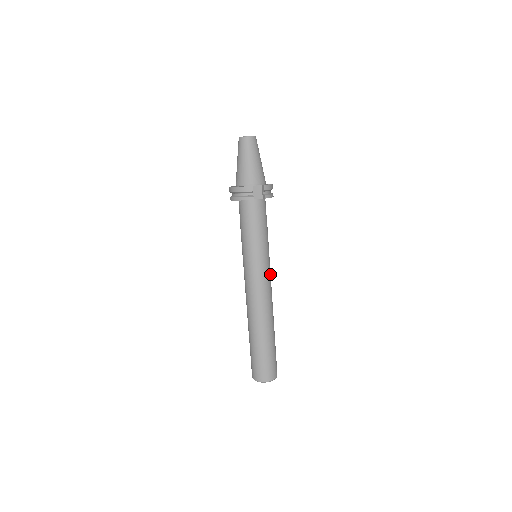
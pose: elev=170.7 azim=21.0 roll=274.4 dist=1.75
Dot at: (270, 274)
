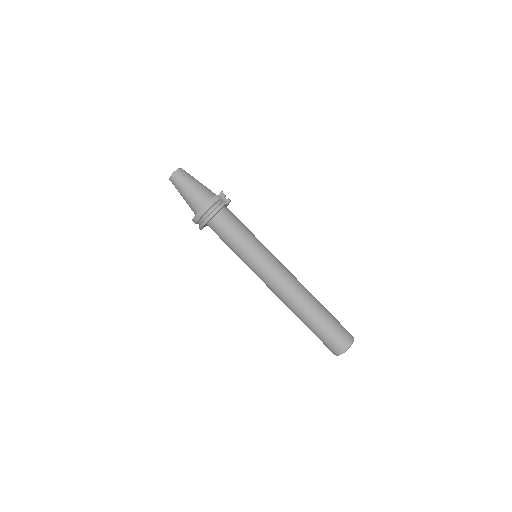
Dot at: occluded
